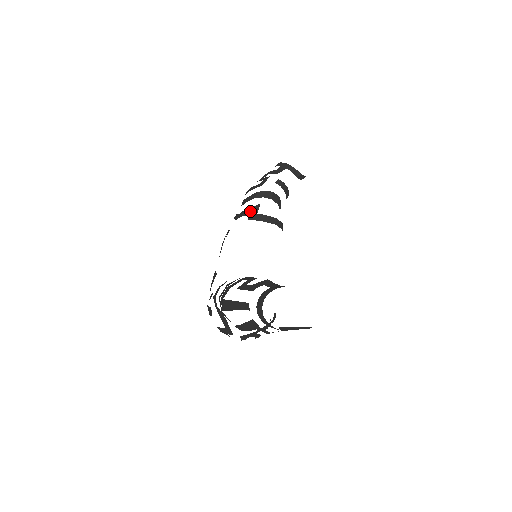
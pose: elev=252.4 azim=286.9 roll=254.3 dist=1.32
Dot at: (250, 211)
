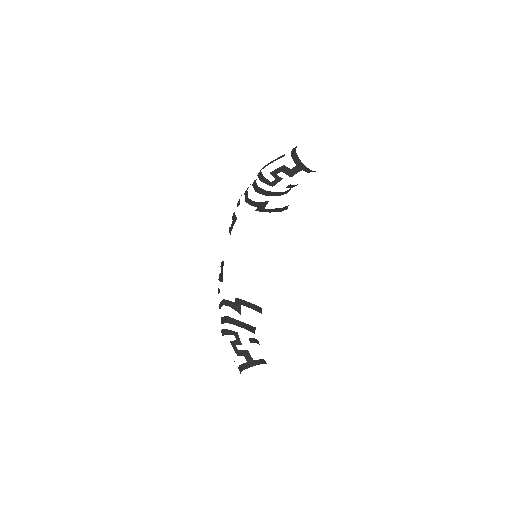
Dot at: (258, 205)
